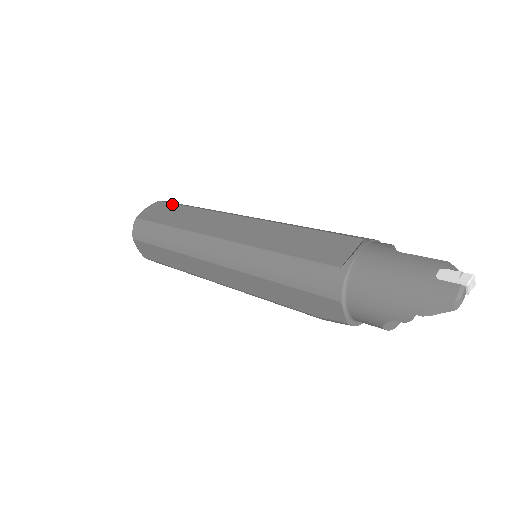
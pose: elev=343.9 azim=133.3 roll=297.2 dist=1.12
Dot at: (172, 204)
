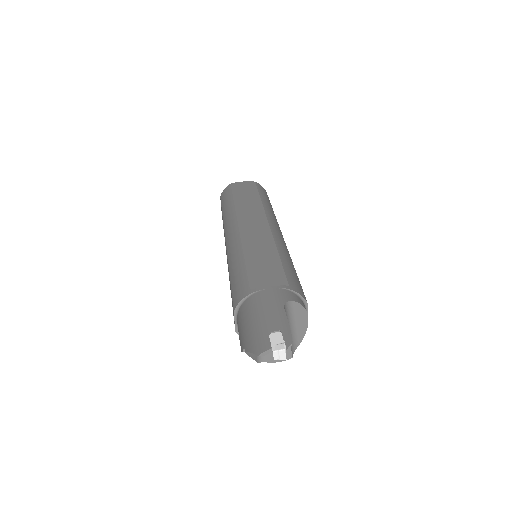
Dot at: (256, 189)
